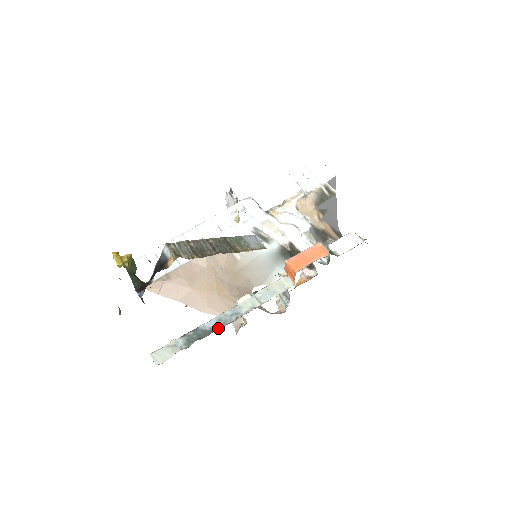
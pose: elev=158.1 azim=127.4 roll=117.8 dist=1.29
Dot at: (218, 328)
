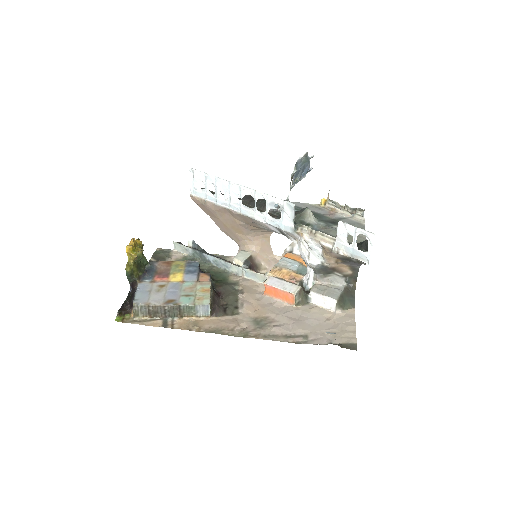
Dot at: (212, 264)
